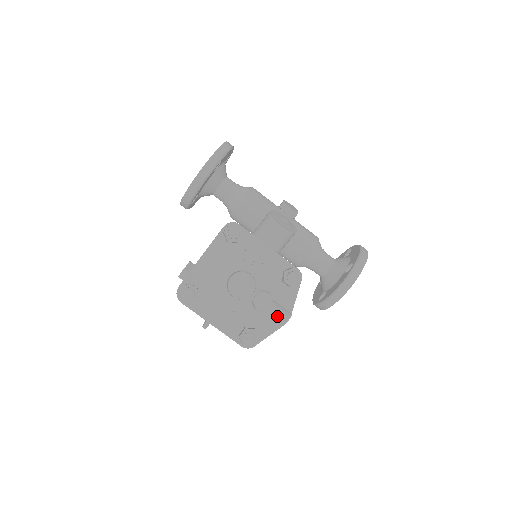
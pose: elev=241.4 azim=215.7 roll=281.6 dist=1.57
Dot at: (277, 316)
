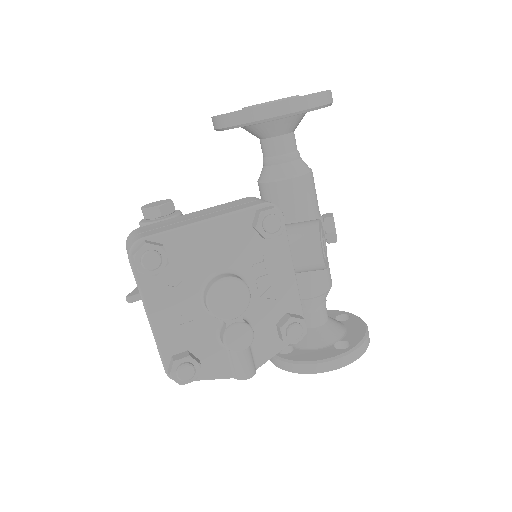
Dot at: (239, 364)
